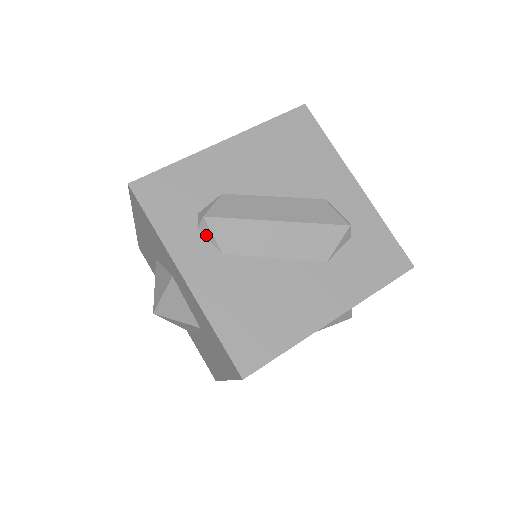
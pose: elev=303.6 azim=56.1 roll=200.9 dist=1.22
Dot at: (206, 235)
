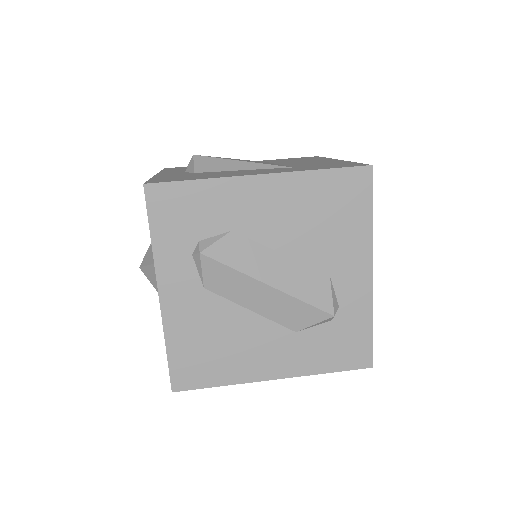
Dot at: (197, 265)
